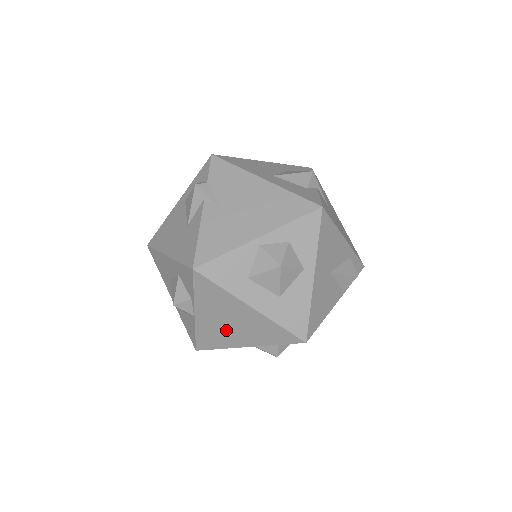
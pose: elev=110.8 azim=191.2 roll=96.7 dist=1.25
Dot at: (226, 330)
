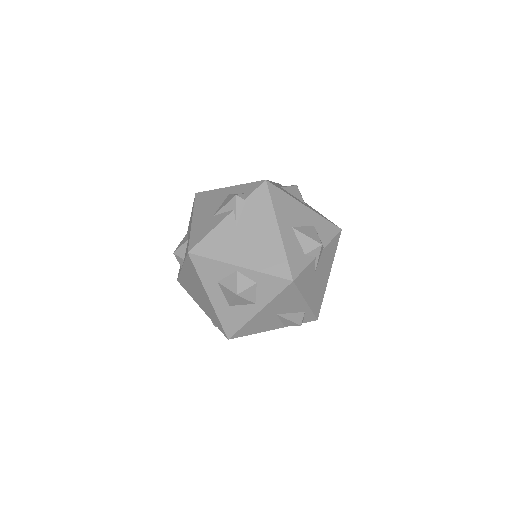
Dot at: (194, 291)
